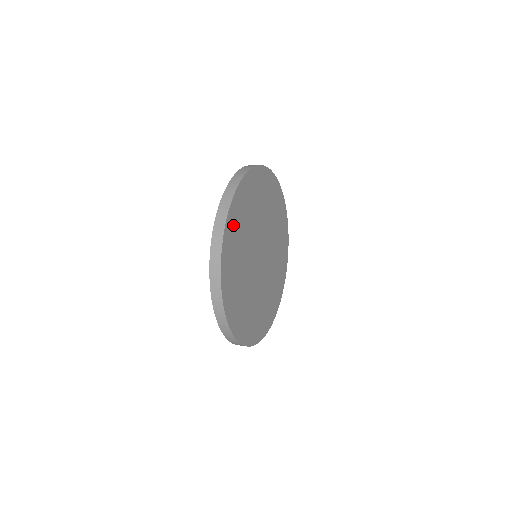
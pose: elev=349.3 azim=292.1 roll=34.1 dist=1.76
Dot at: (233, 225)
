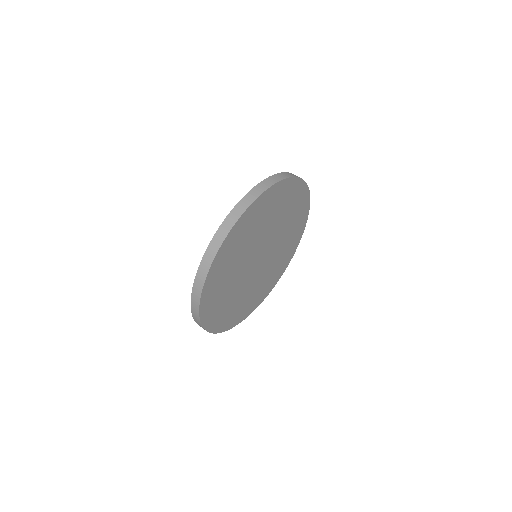
Dot at: (248, 219)
